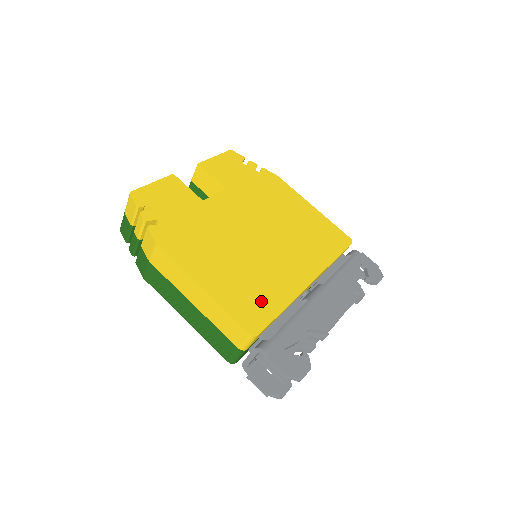
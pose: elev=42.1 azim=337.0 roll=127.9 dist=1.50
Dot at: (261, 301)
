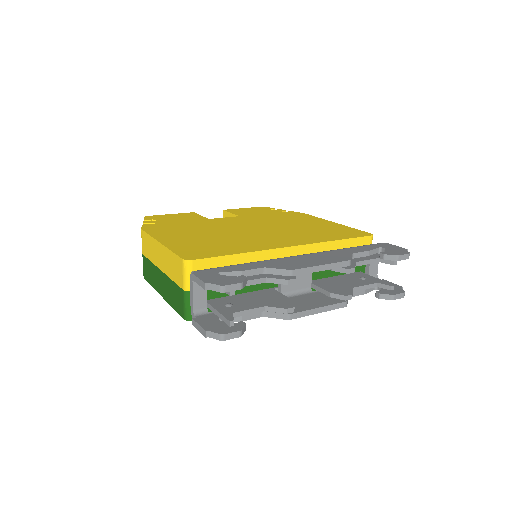
Dot at: (215, 249)
